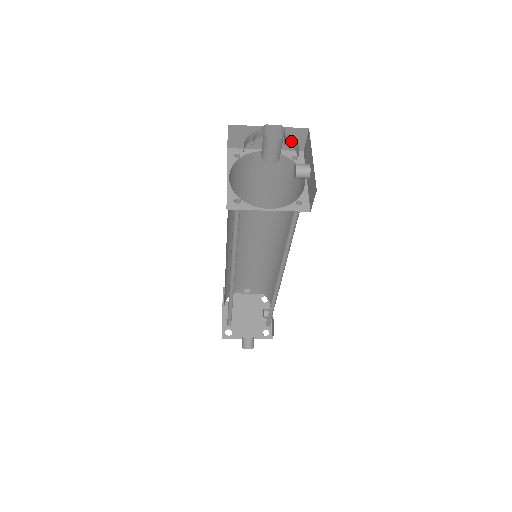
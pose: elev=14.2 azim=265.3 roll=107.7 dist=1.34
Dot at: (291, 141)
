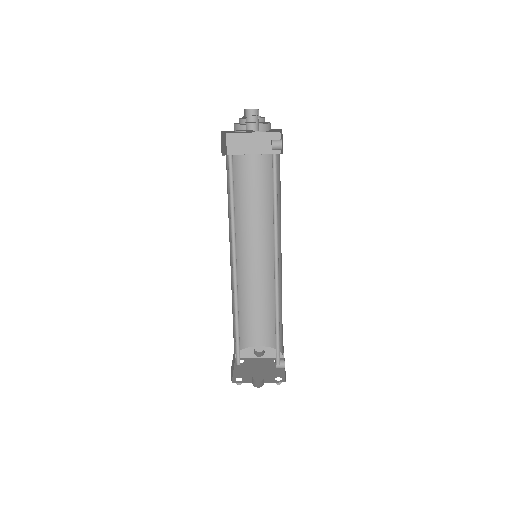
Dot at: (264, 118)
